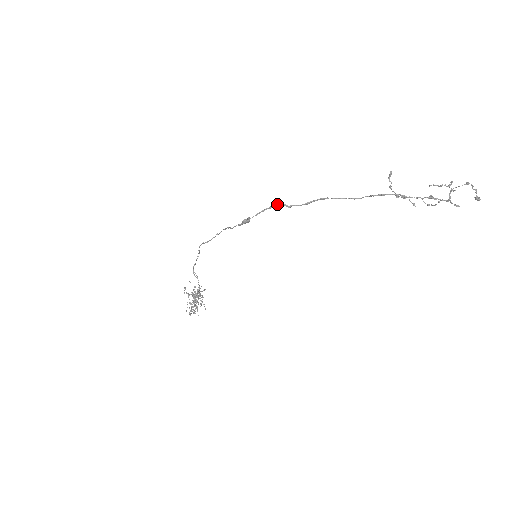
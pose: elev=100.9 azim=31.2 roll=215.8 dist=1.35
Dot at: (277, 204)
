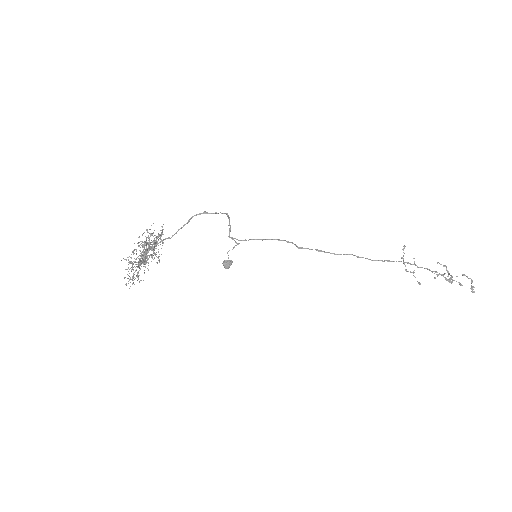
Dot at: (288, 241)
